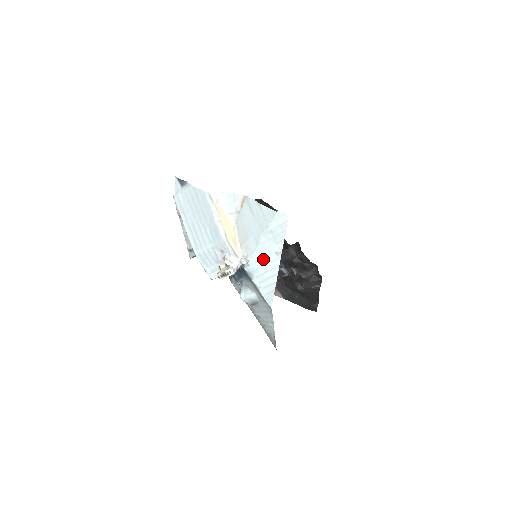
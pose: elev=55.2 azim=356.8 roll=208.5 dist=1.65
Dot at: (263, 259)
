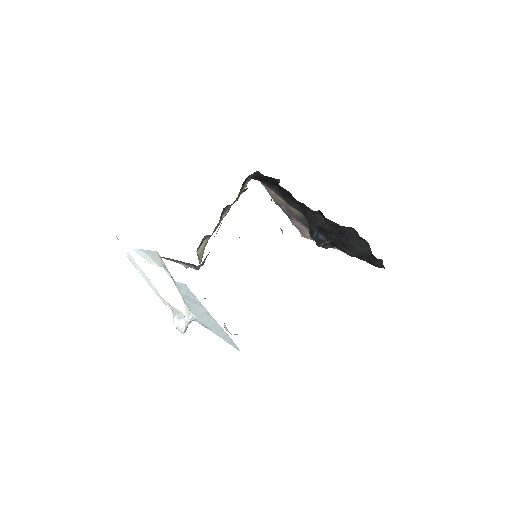
Dot at: (202, 316)
